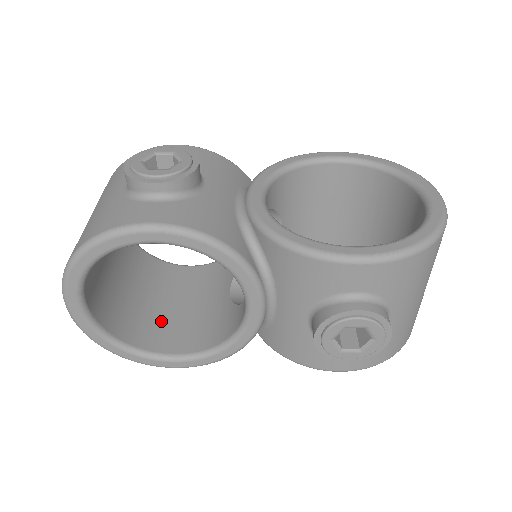
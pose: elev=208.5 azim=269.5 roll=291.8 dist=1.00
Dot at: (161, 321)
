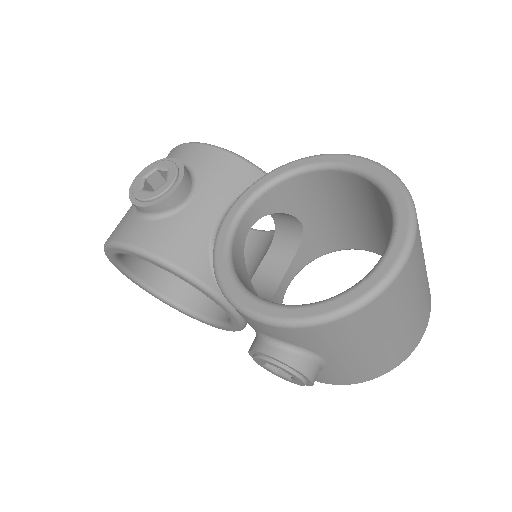
Dot at: occluded
